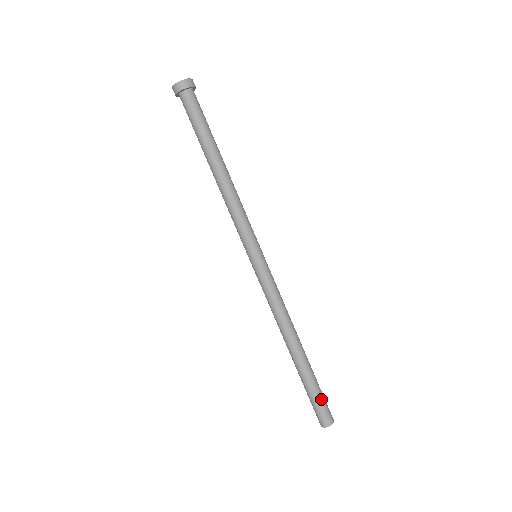
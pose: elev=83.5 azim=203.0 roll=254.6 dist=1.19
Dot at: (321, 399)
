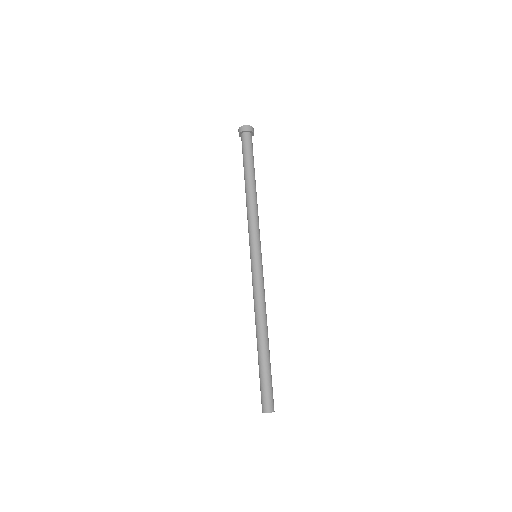
Dot at: (264, 386)
